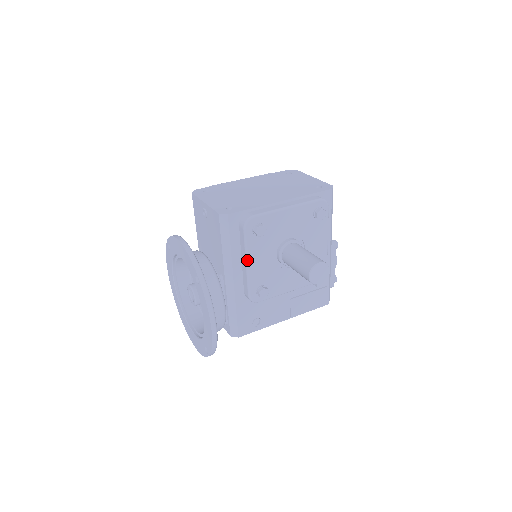
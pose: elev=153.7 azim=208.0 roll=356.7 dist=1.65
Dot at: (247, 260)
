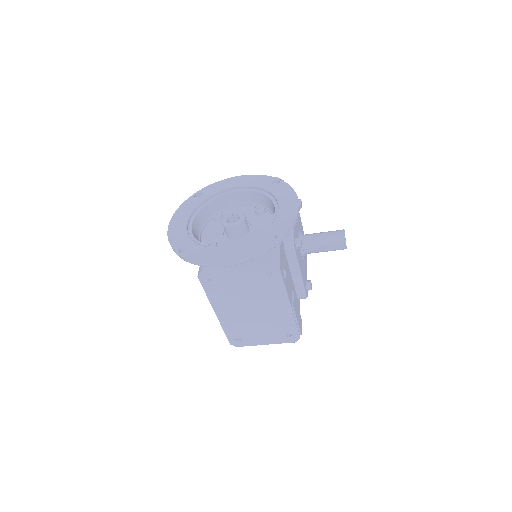
Dot at: occluded
